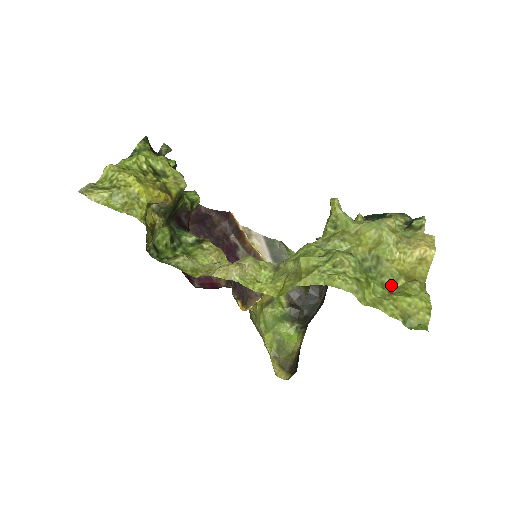
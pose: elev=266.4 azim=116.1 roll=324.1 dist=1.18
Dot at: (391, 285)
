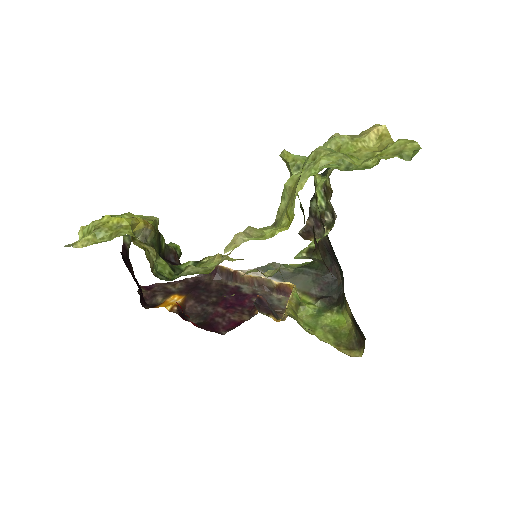
Dot at: (372, 162)
